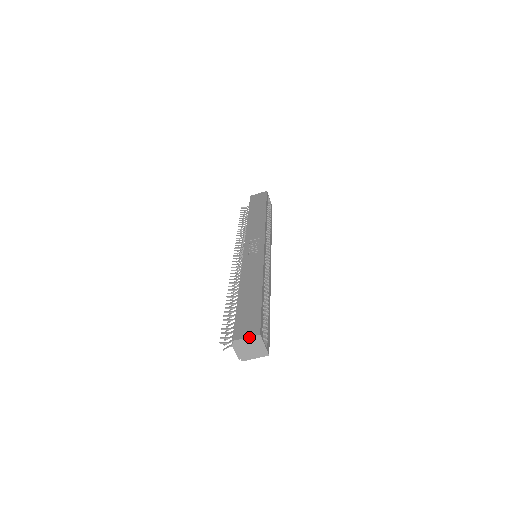
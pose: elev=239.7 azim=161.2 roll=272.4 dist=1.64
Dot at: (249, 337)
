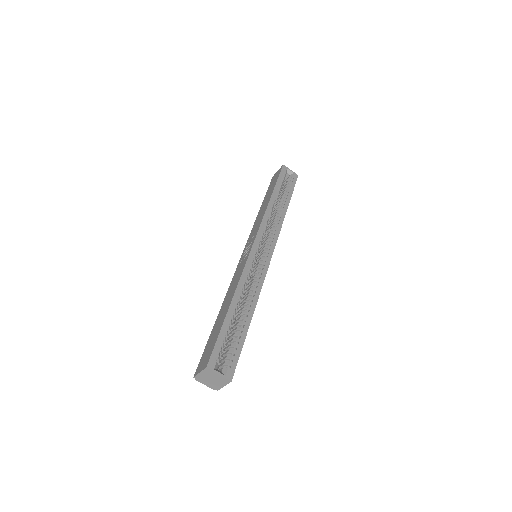
Dot at: (201, 371)
